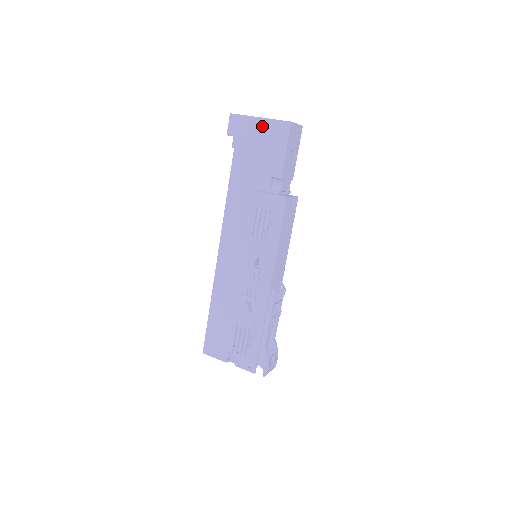
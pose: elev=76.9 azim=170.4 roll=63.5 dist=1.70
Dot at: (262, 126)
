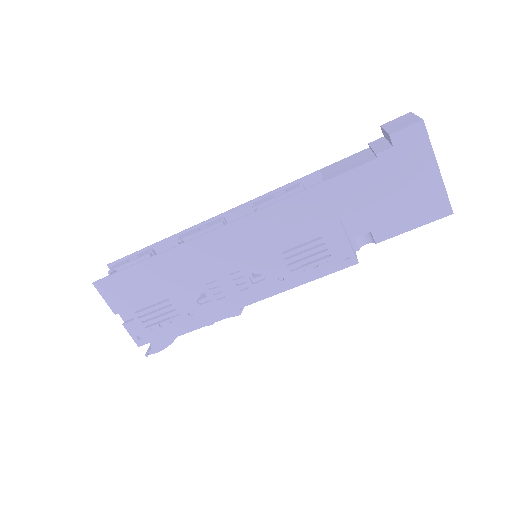
Dot at: (429, 180)
